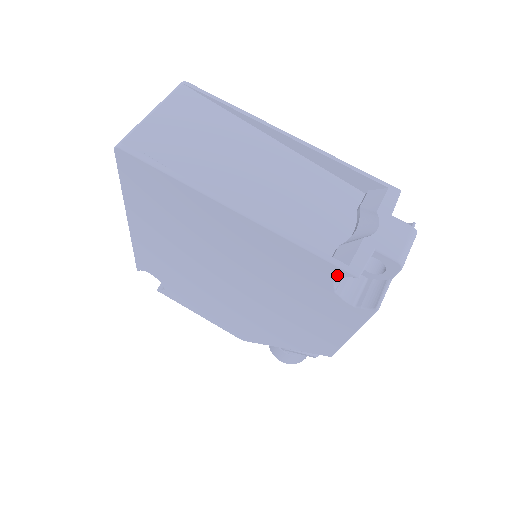
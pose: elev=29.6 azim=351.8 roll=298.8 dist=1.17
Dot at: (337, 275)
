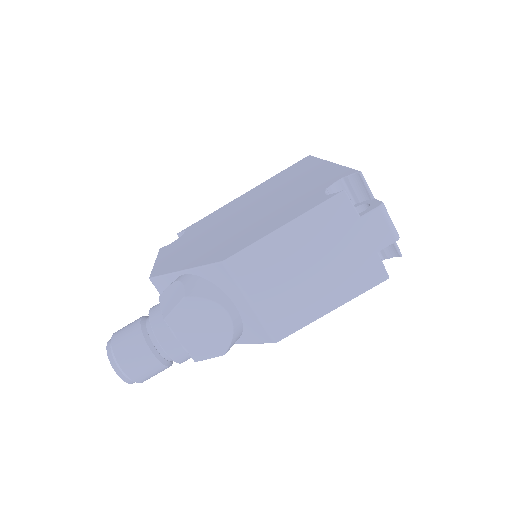
Dot at: (346, 175)
